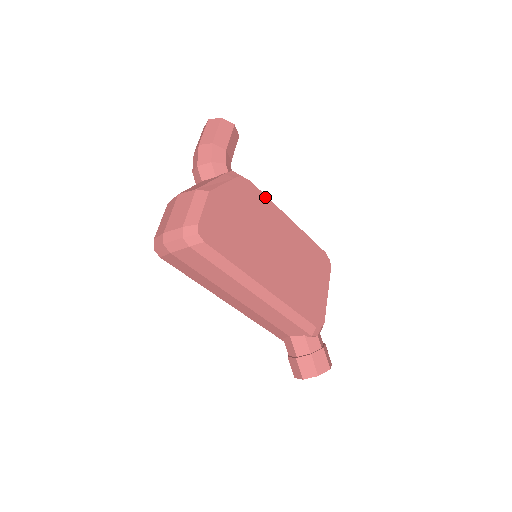
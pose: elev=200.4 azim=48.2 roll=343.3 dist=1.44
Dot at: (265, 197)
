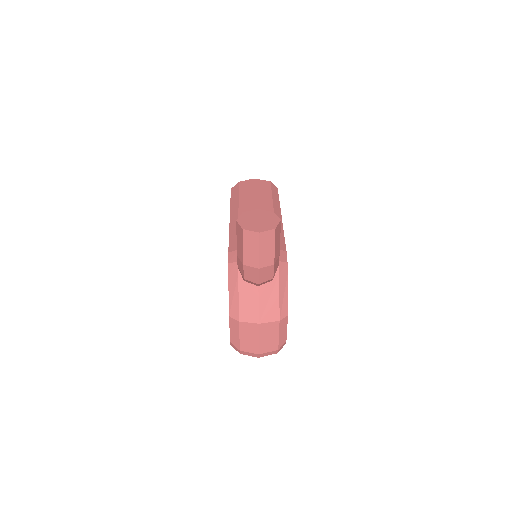
Dot at: (284, 240)
